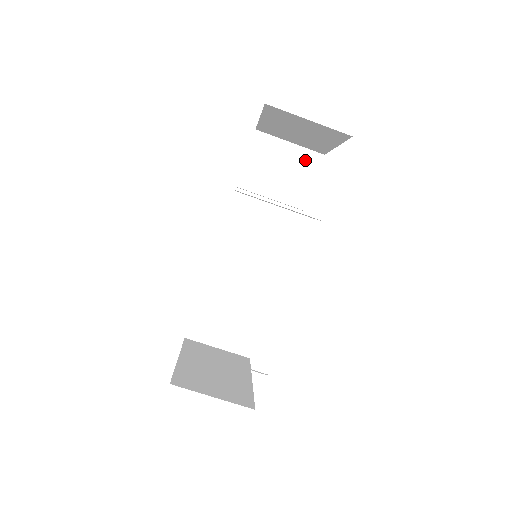
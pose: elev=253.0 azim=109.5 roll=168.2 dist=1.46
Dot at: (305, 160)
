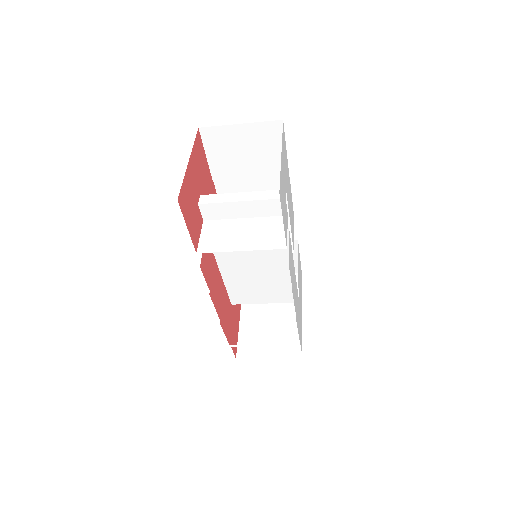
Dot at: (265, 133)
